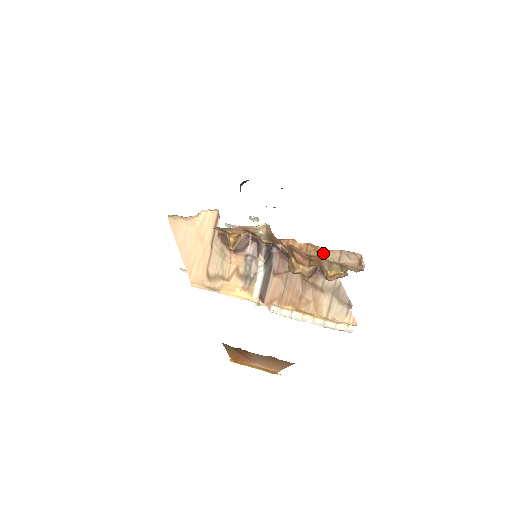
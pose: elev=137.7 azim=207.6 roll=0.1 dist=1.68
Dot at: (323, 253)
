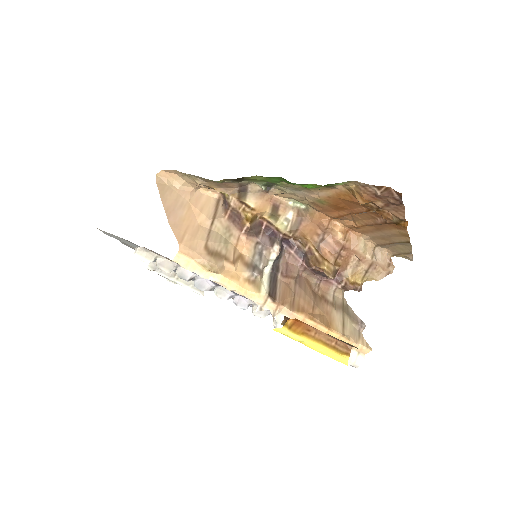
Dot at: (361, 244)
